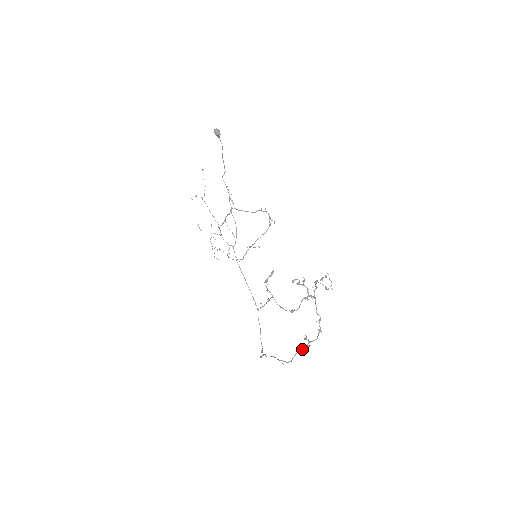
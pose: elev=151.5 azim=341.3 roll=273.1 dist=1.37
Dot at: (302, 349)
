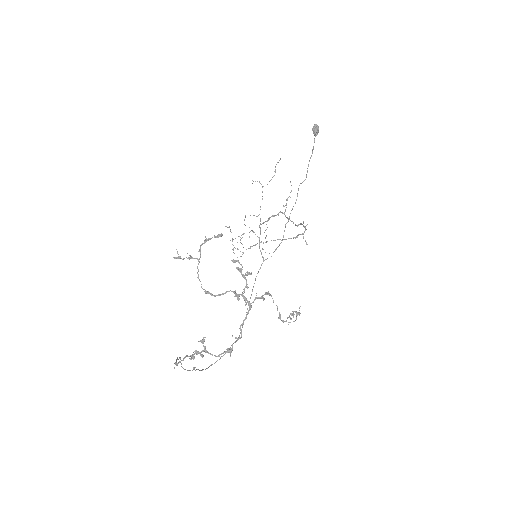
Dot at: occluded
